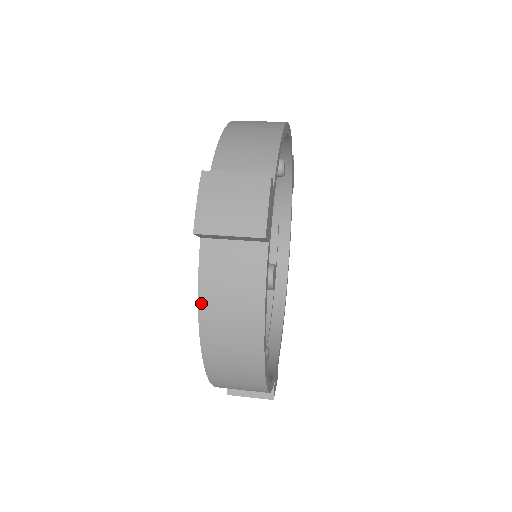
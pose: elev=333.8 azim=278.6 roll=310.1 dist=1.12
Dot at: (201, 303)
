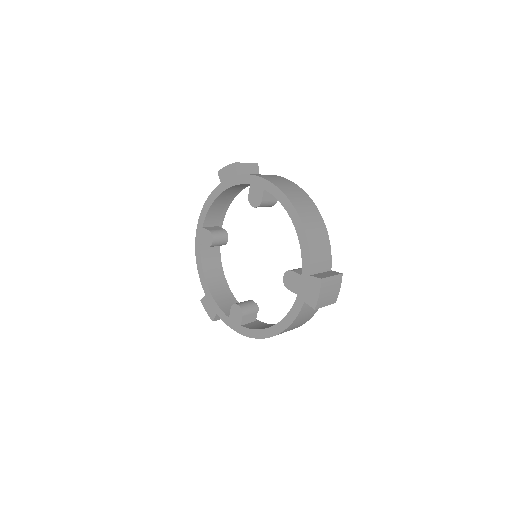
Dot at: (291, 325)
